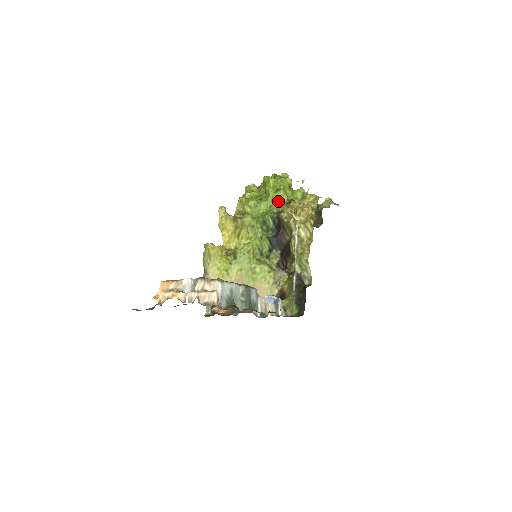
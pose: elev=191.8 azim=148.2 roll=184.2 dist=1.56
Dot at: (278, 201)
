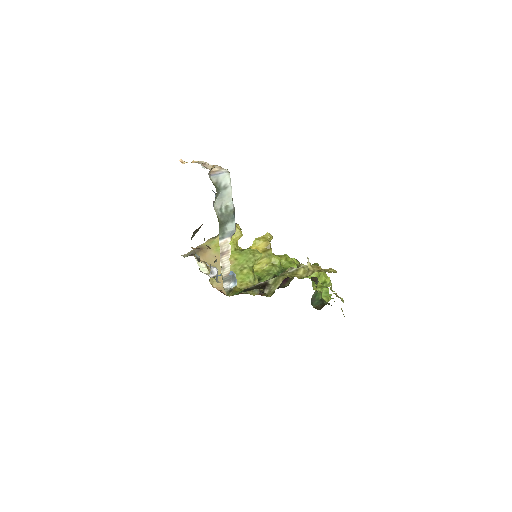
Dot at: occluded
